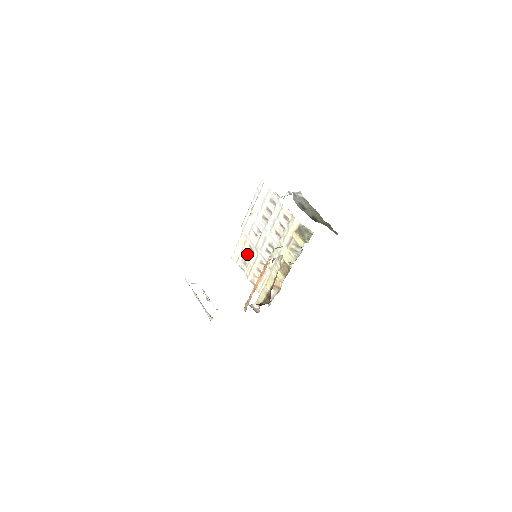
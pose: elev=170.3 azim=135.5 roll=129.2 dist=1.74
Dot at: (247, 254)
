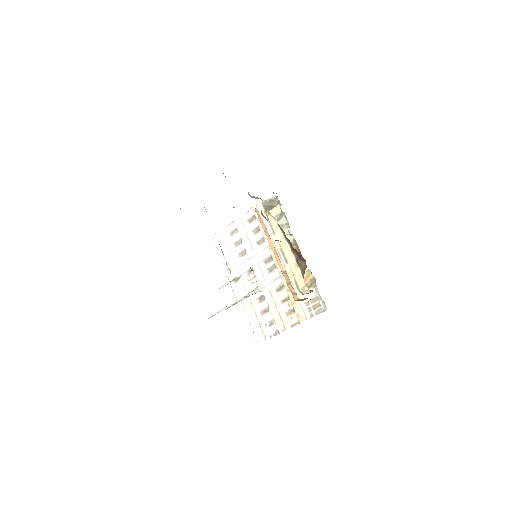
Dot at: (263, 311)
